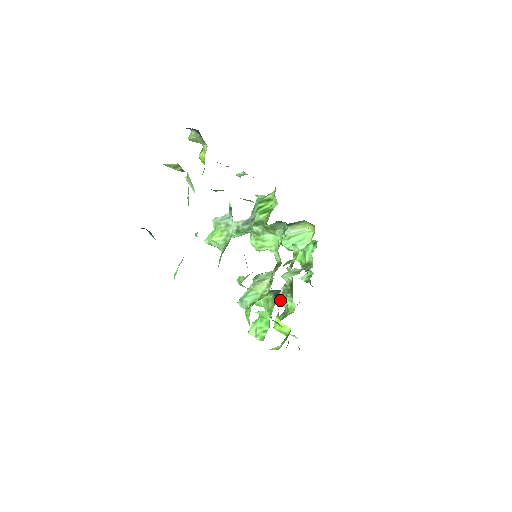
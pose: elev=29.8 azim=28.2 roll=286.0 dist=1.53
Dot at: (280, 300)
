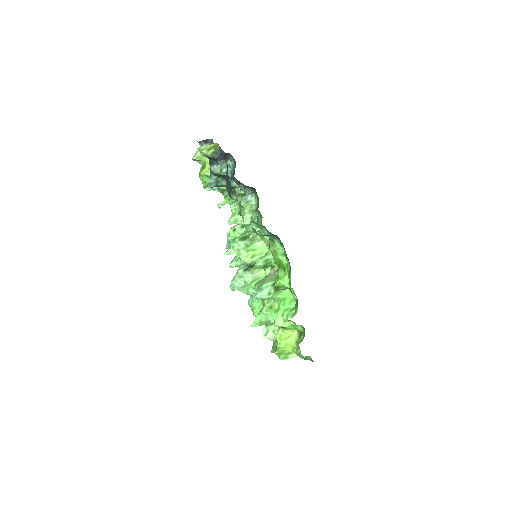
Dot at: (266, 334)
